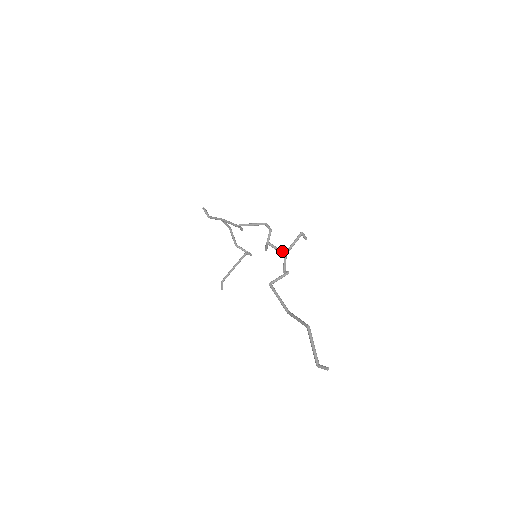
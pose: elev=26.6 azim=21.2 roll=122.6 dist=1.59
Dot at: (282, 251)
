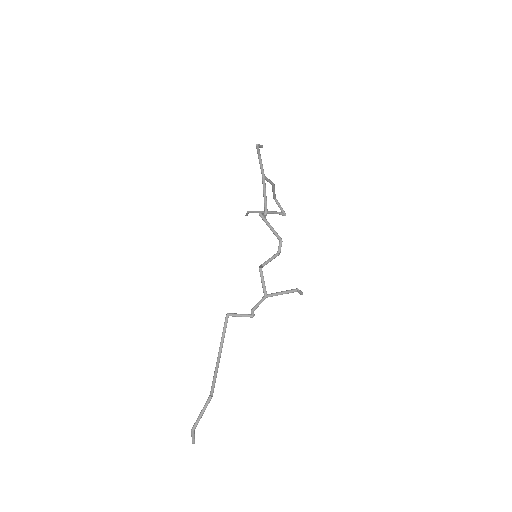
Dot at: (265, 291)
